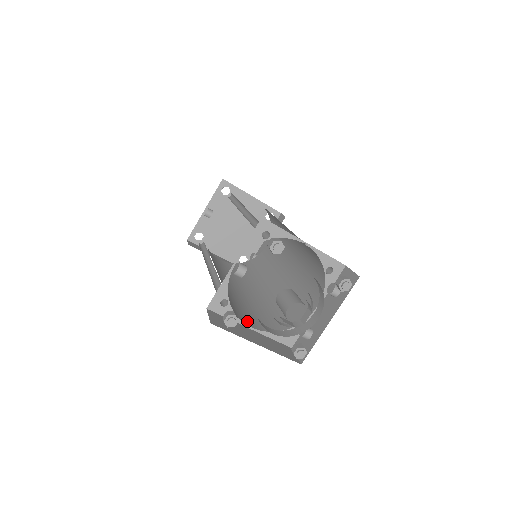
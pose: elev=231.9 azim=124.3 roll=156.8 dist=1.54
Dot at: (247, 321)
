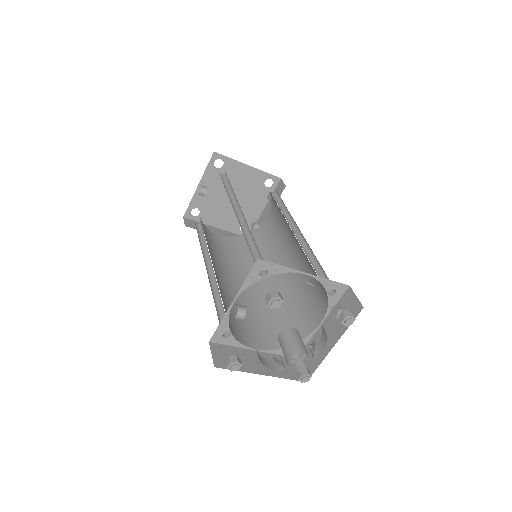
Dot at: (251, 340)
